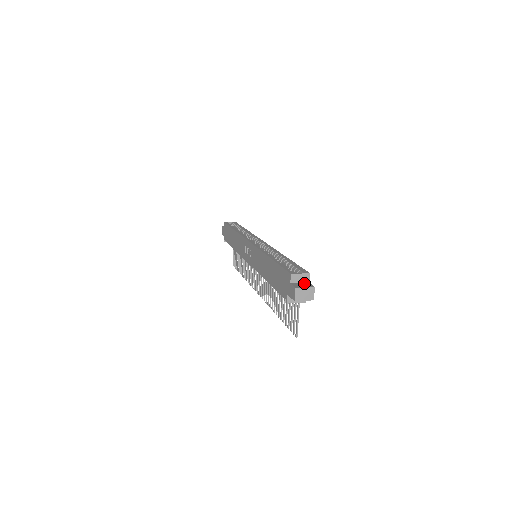
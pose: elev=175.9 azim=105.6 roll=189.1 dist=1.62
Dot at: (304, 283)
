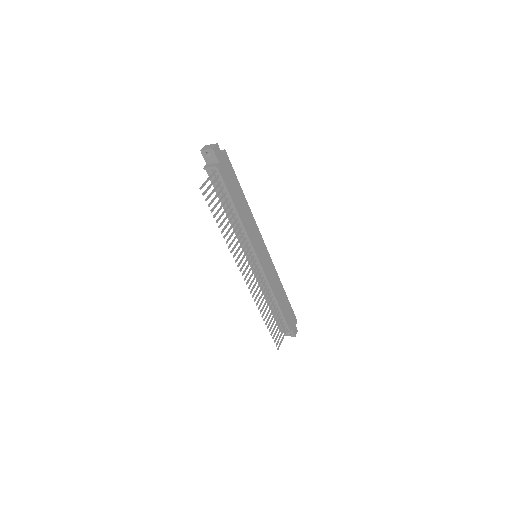
Dot at: occluded
